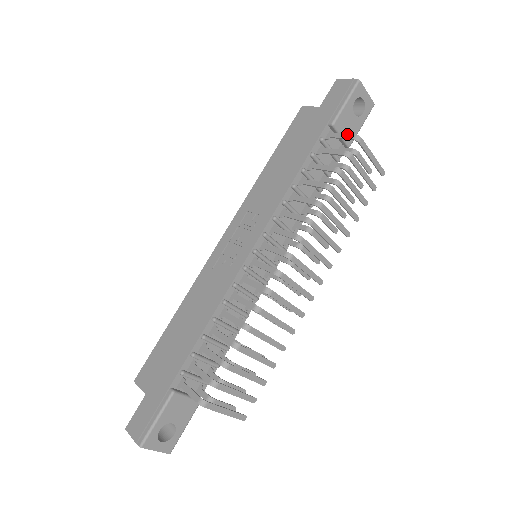
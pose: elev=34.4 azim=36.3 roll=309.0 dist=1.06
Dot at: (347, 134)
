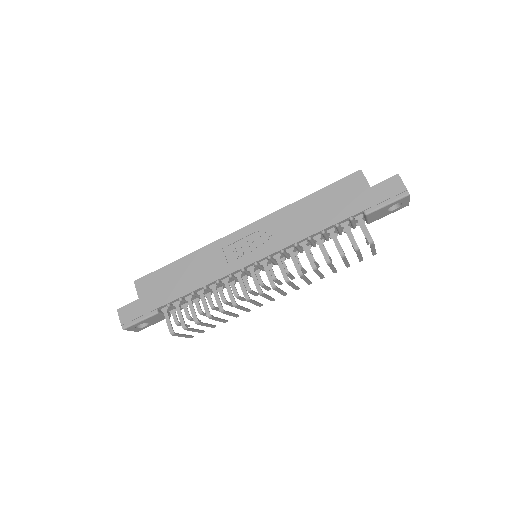
Dot at: (368, 232)
